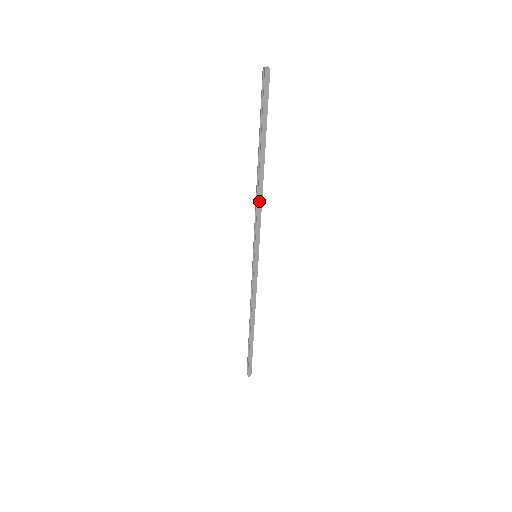
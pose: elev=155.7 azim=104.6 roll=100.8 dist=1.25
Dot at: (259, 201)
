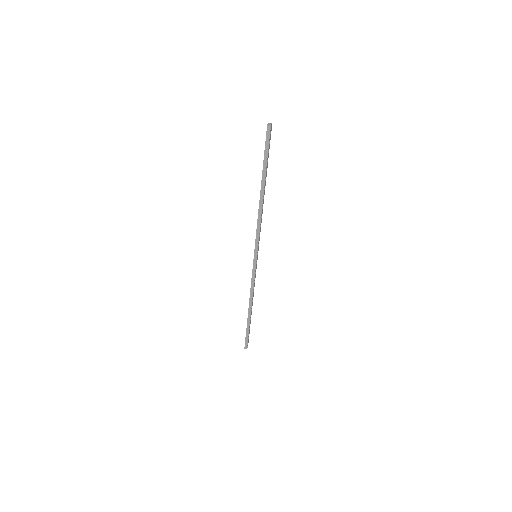
Dot at: (259, 216)
